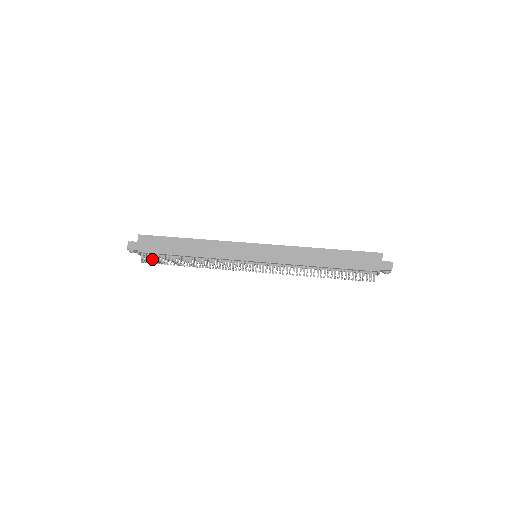
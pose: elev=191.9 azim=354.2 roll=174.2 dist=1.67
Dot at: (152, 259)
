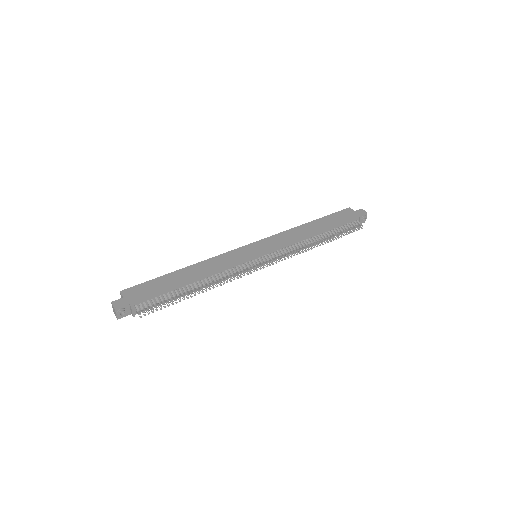
Dot at: (151, 306)
